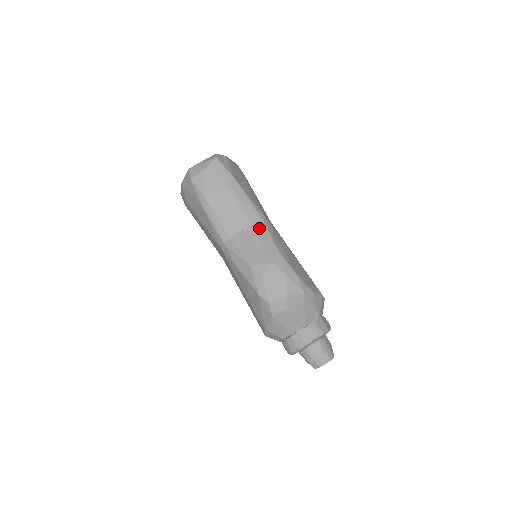
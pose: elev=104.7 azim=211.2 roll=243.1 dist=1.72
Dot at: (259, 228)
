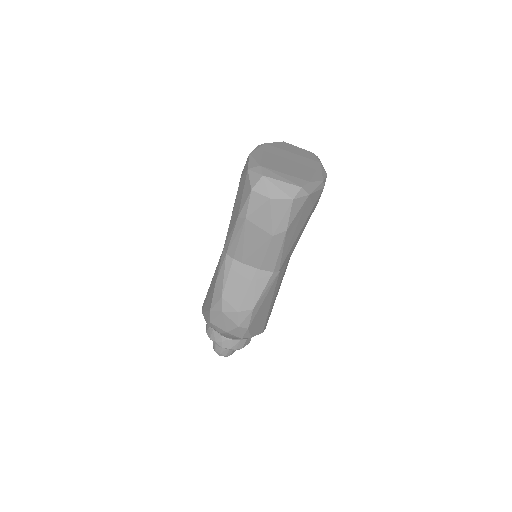
Dot at: (262, 277)
